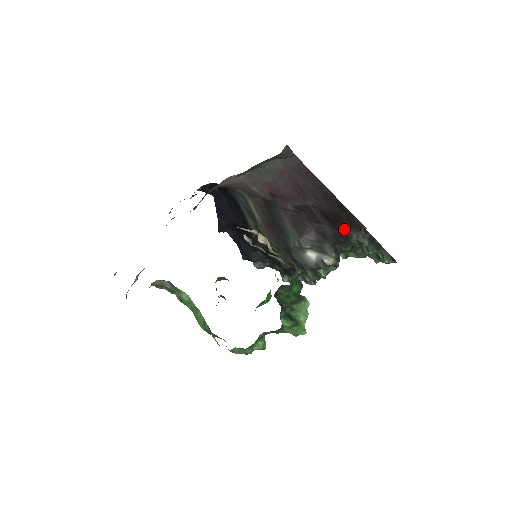
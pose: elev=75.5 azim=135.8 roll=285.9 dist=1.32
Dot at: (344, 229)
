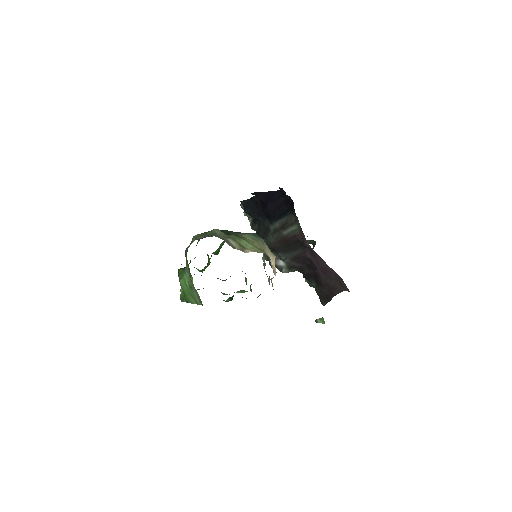
Dot at: (314, 281)
